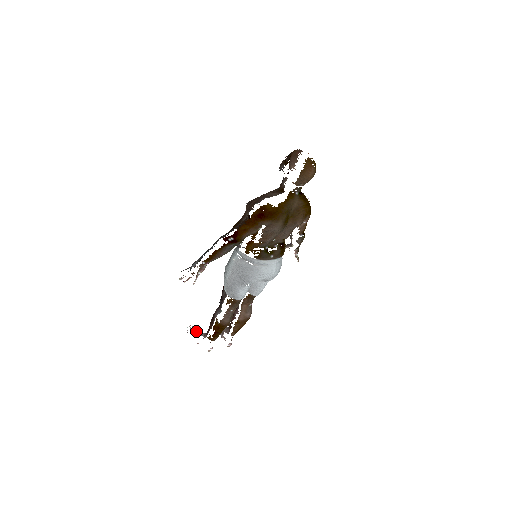
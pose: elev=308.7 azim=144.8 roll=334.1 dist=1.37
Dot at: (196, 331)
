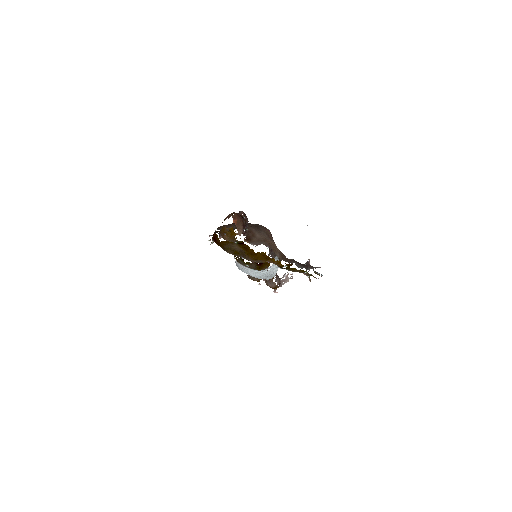
Dot at: occluded
